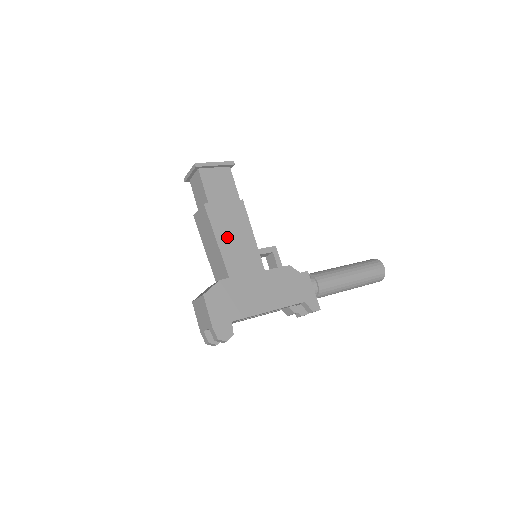
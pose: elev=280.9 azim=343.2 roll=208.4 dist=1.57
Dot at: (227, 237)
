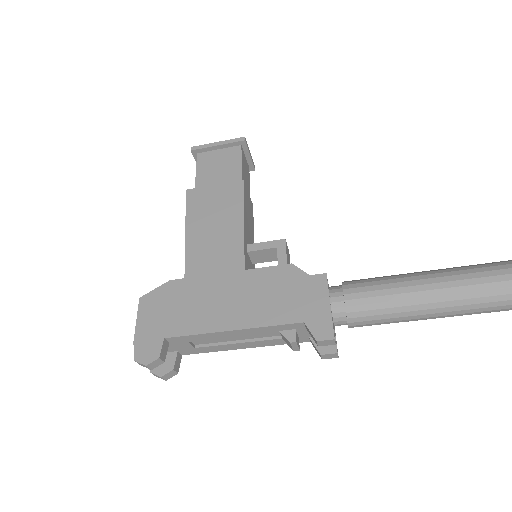
Dot at: (202, 227)
